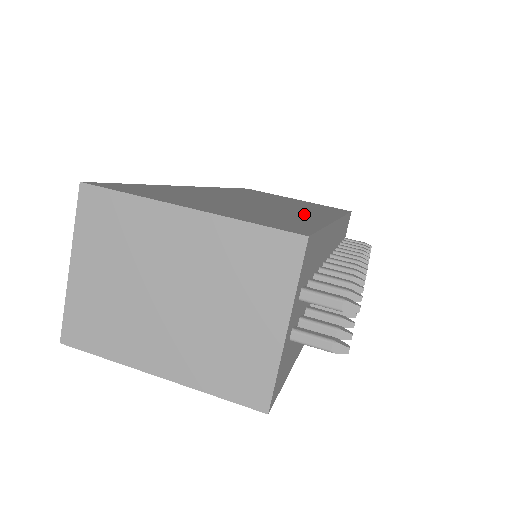
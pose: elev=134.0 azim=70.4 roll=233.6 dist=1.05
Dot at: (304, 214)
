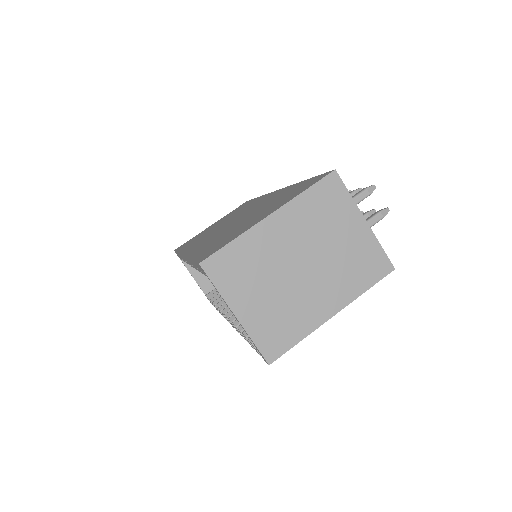
Dot at: occluded
